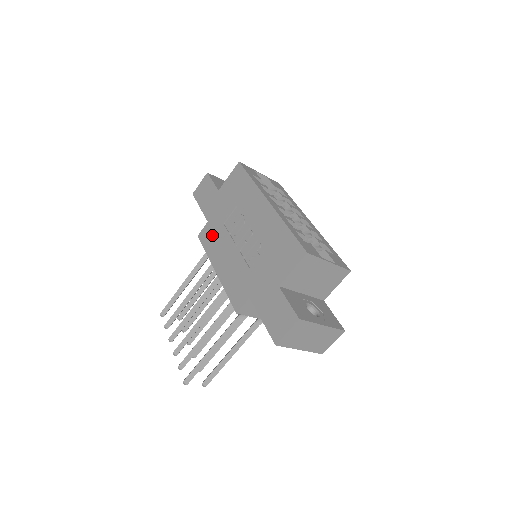
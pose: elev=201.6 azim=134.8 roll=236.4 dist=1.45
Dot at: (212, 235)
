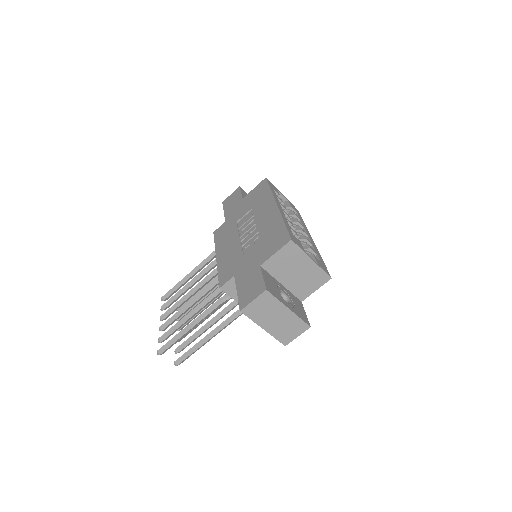
Dot at: (225, 231)
